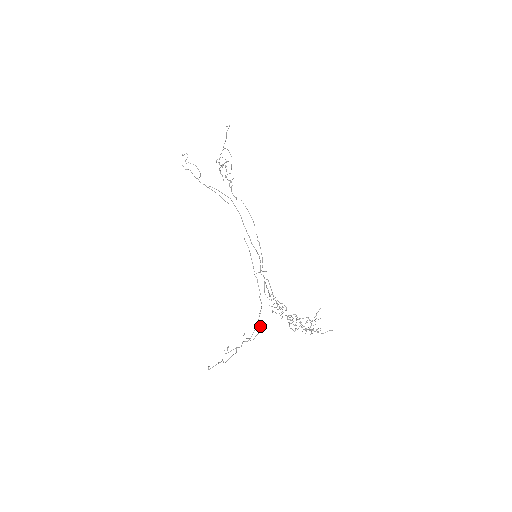
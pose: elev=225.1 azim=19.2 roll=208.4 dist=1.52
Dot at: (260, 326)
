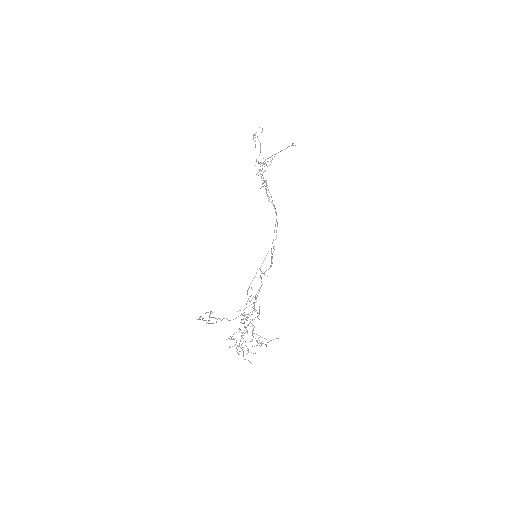
Dot at: occluded
